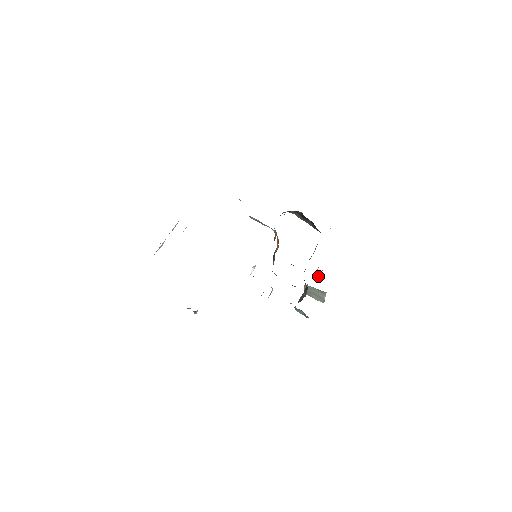
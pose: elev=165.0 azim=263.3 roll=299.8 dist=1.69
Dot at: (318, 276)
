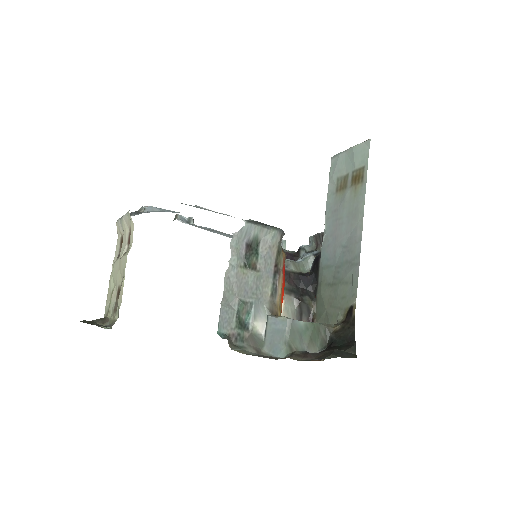
Dot at: occluded
